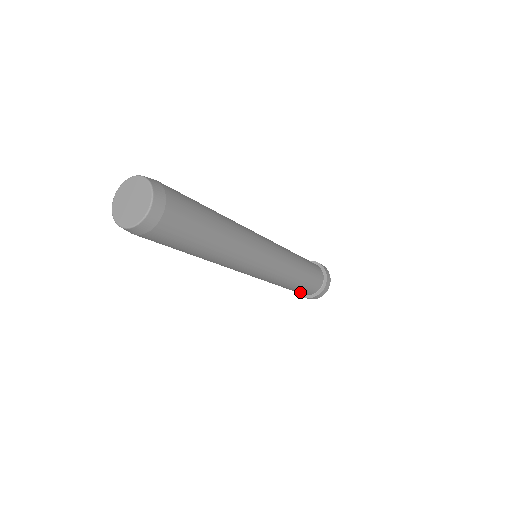
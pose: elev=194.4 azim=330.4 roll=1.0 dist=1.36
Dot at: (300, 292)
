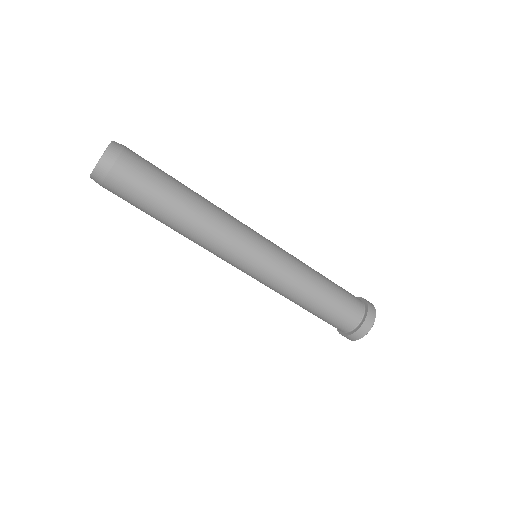
Dot at: (331, 322)
